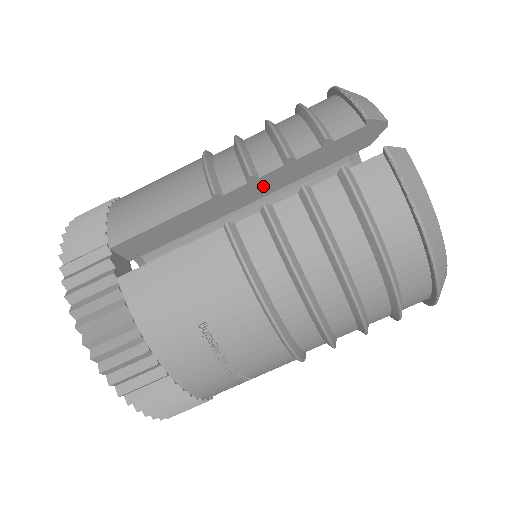
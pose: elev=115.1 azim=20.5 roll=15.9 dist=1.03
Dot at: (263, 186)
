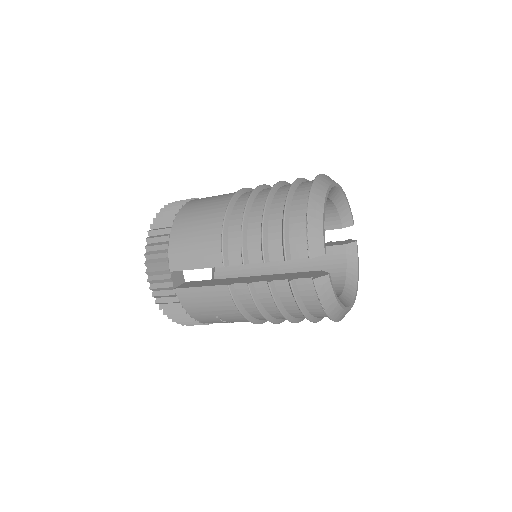
Dot at: occluded
